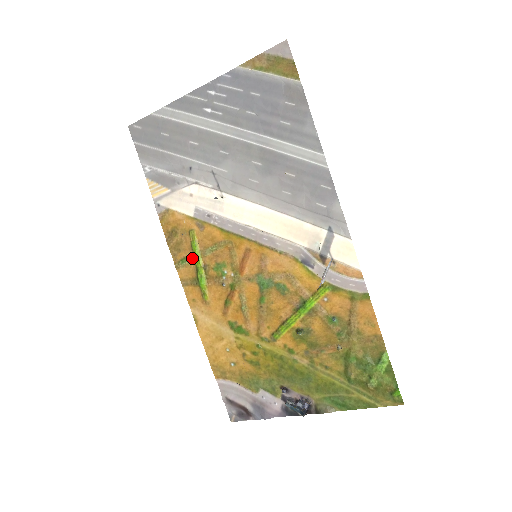
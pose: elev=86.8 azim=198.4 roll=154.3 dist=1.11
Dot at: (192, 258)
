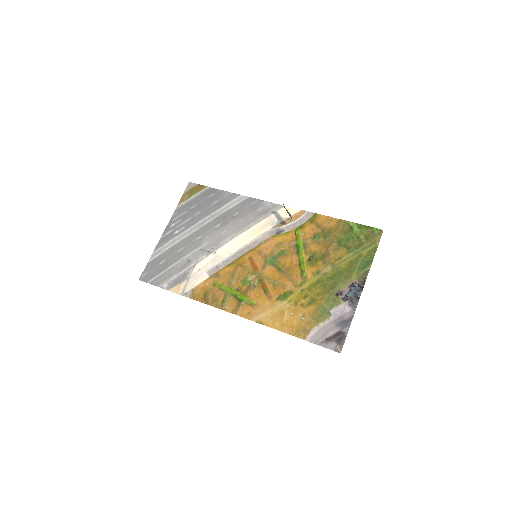
Dot at: (227, 294)
